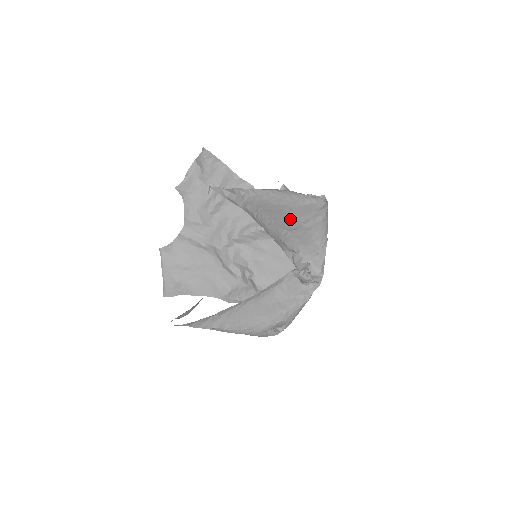
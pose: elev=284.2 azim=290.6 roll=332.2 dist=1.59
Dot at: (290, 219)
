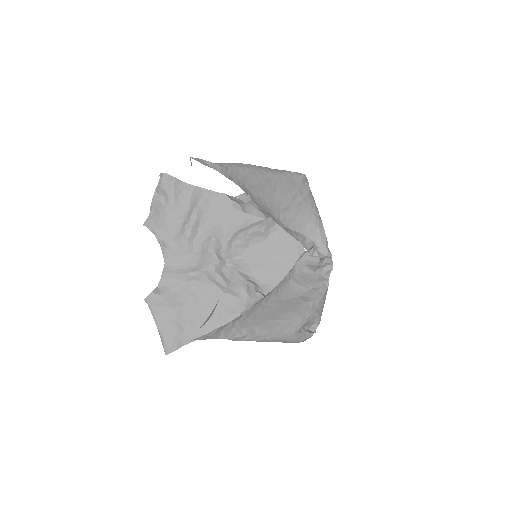
Dot at: (278, 197)
